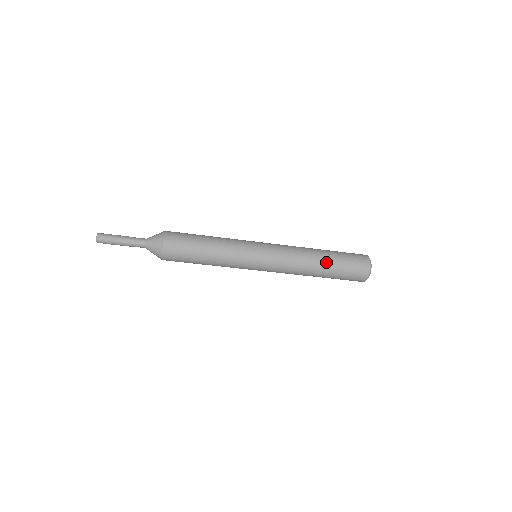
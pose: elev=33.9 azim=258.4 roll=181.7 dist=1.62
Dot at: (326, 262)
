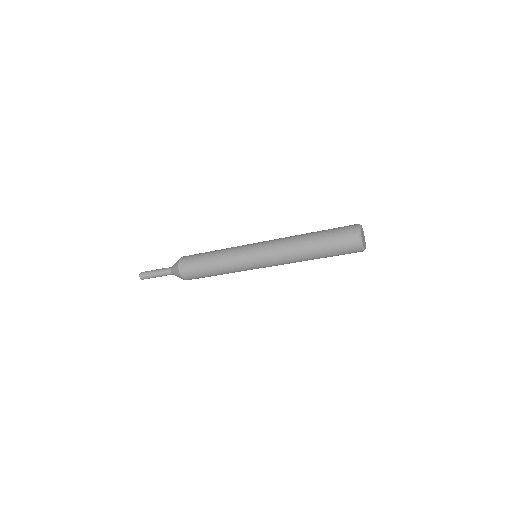
Dot at: (315, 255)
